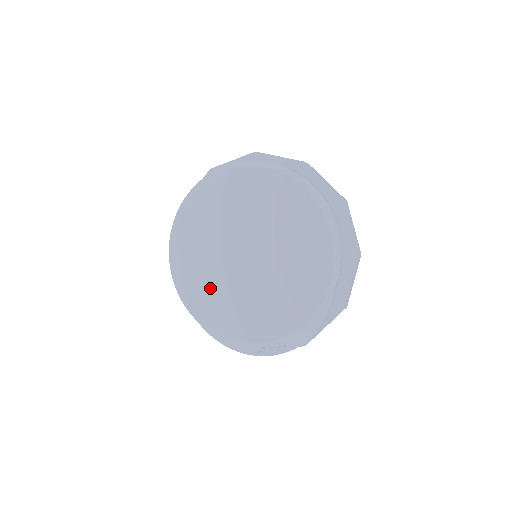
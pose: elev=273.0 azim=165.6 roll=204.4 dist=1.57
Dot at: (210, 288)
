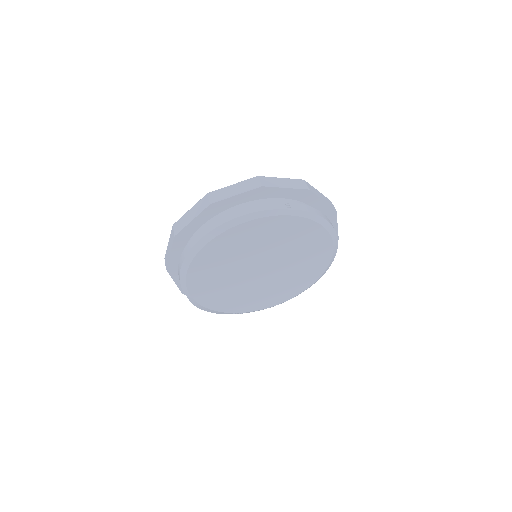
Dot at: (216, 283)
